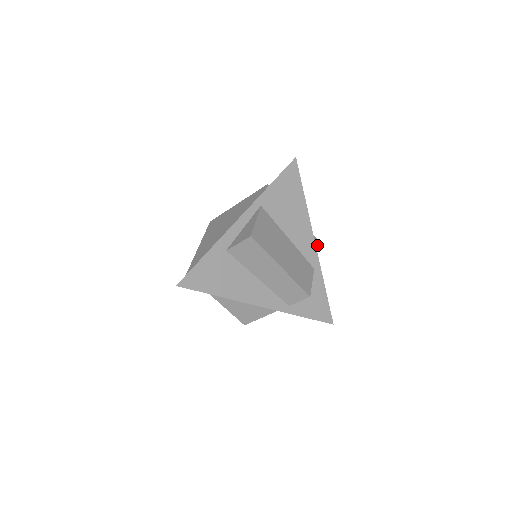
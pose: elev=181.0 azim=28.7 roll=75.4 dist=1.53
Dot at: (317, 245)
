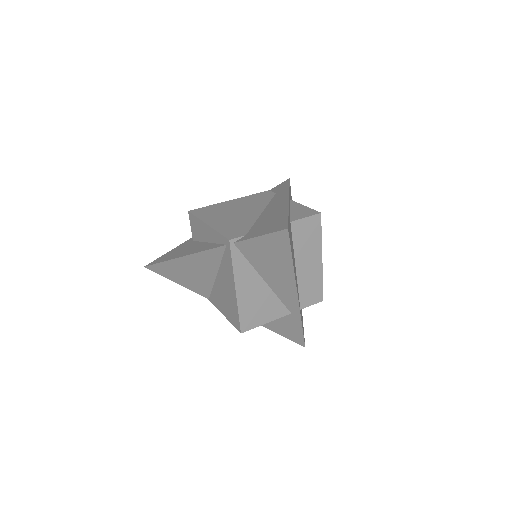
Dot at: occluded
